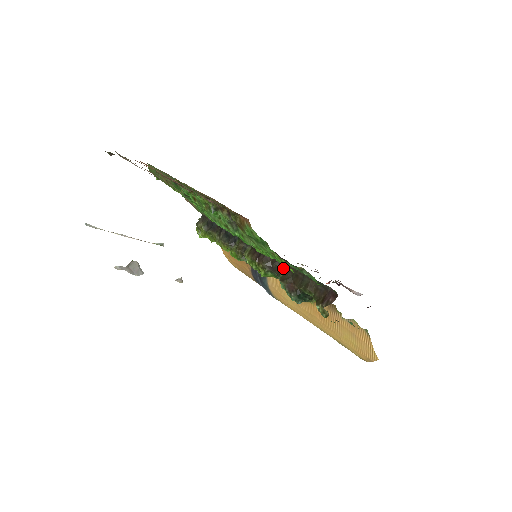
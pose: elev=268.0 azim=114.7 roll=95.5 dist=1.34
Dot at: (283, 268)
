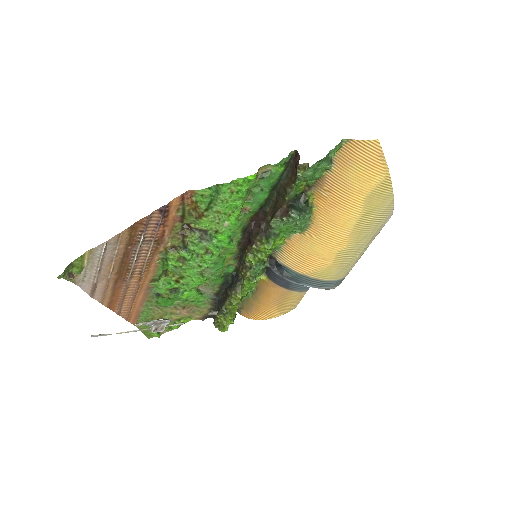
Dot at: (267, 217)
